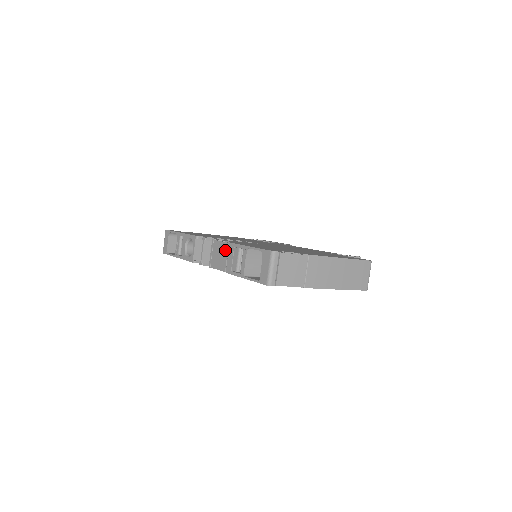
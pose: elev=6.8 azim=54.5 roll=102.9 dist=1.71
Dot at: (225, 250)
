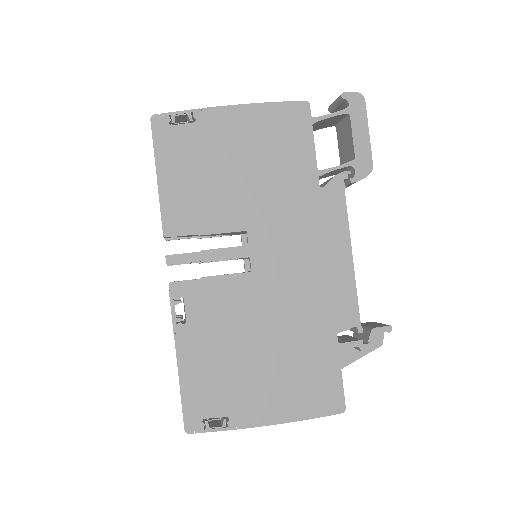
Dot at: occluded
